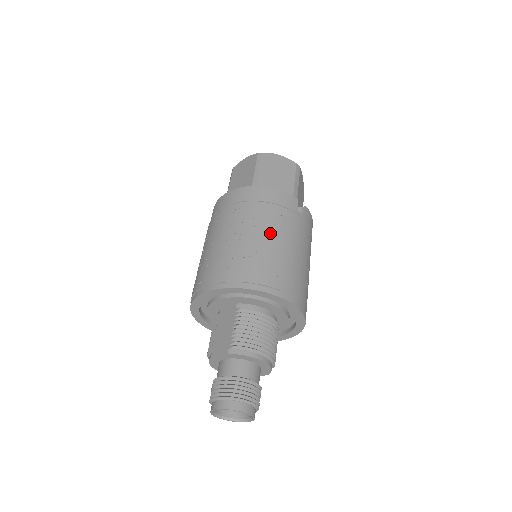
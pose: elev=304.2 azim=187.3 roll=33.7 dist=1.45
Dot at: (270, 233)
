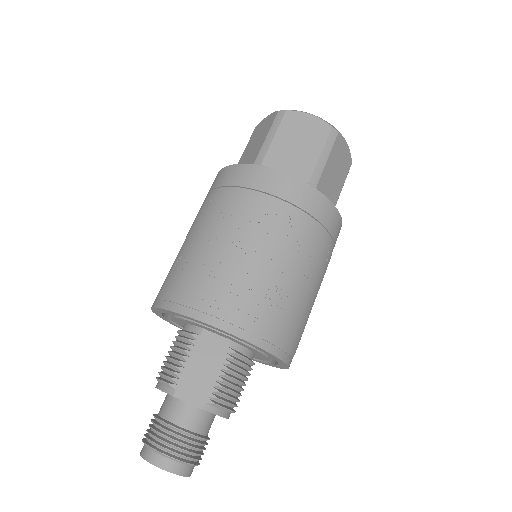
Dot at: (313, 277)
